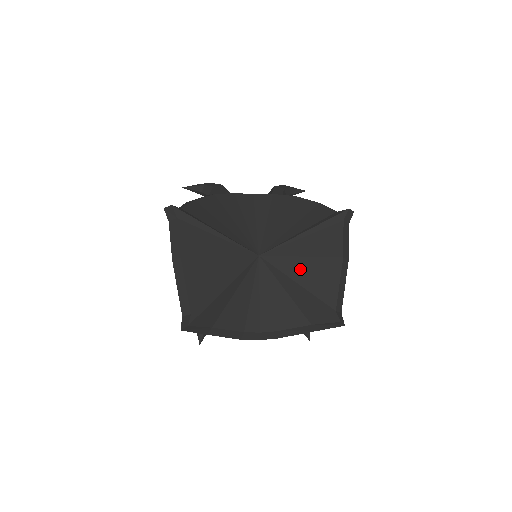
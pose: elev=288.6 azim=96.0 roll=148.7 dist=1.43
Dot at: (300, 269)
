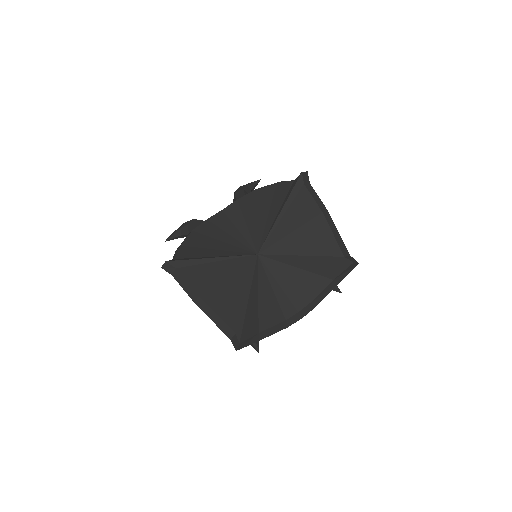
Dot at: (296, 243)
